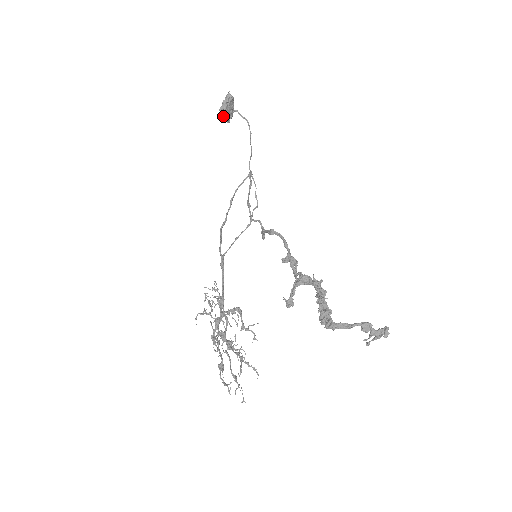
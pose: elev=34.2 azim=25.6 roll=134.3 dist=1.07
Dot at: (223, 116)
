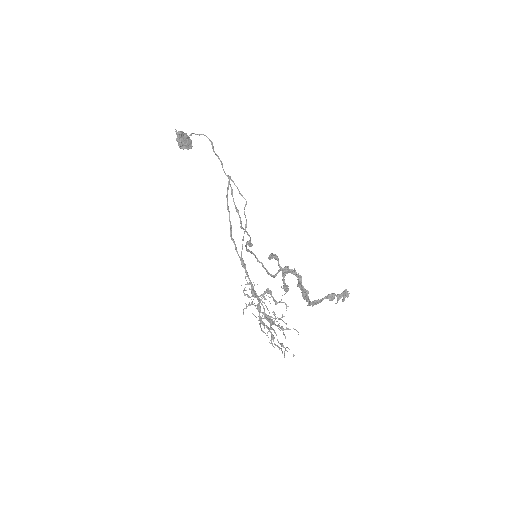
Dot at: occluded
